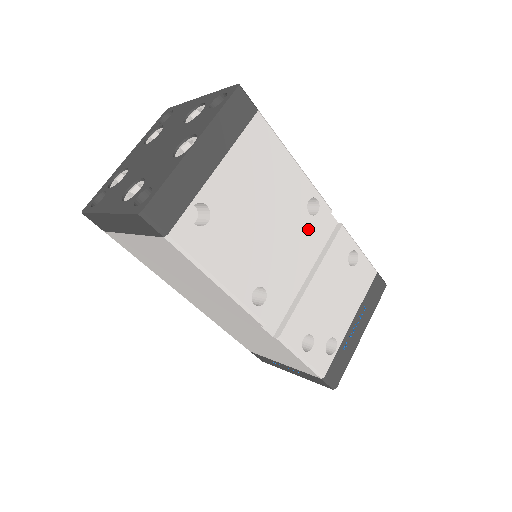
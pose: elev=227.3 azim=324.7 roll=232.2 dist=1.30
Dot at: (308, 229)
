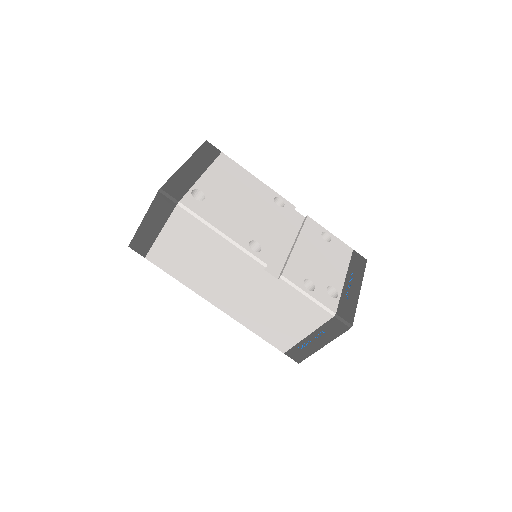
Dot at: (280, 214)
